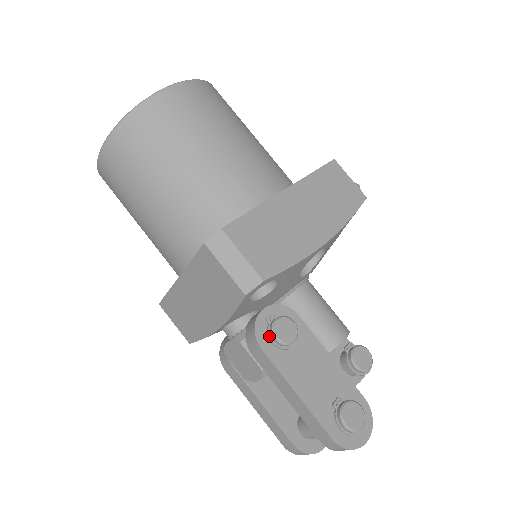
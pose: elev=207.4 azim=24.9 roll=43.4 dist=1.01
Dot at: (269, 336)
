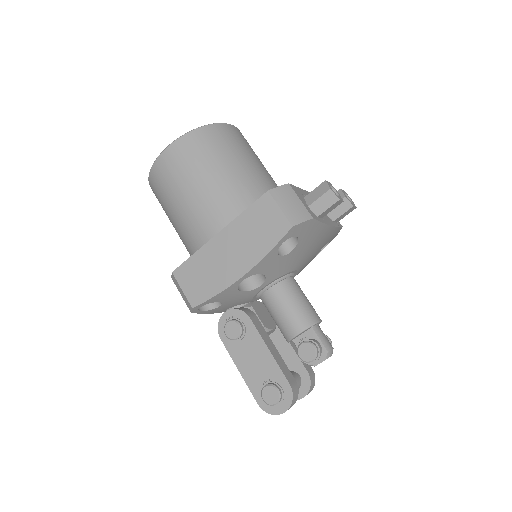
Dot at: (225, 332)
